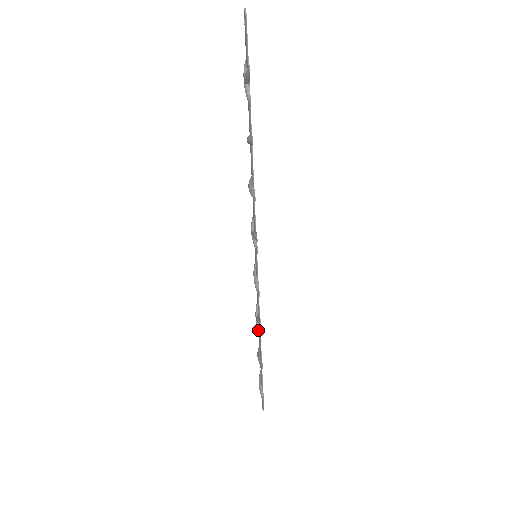
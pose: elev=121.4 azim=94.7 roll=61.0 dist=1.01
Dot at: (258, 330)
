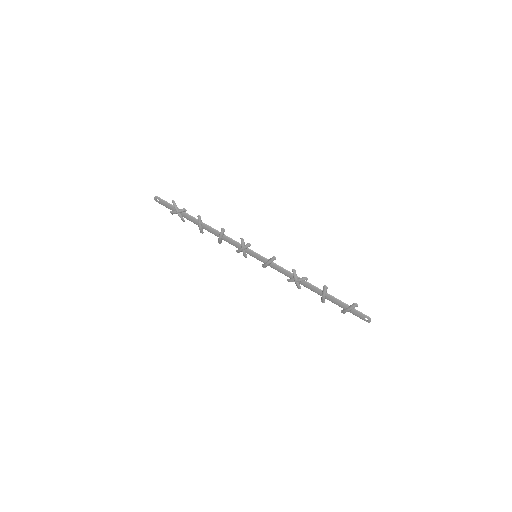
Dot at: (301, 279)
